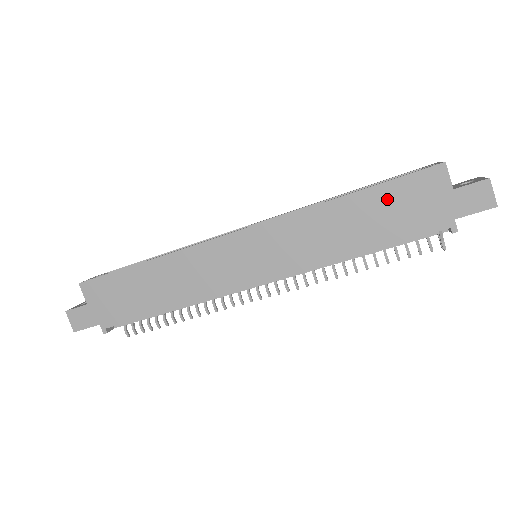
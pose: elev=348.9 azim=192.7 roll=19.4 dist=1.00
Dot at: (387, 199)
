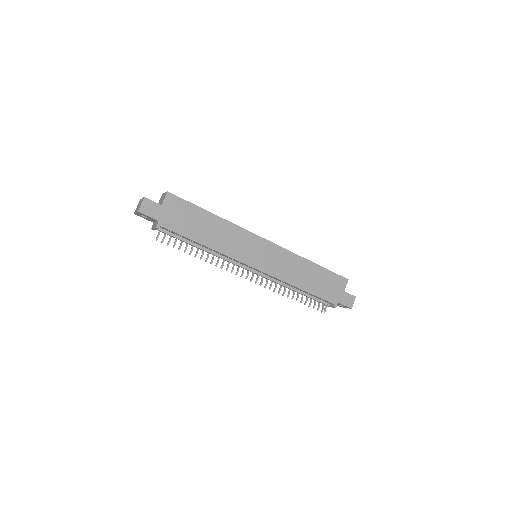
Dot at: (324, 276)
